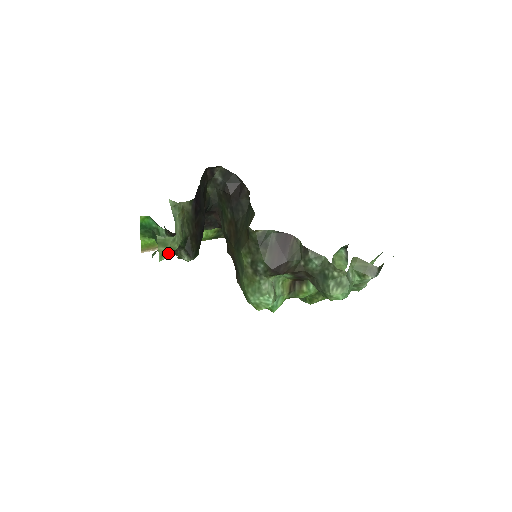
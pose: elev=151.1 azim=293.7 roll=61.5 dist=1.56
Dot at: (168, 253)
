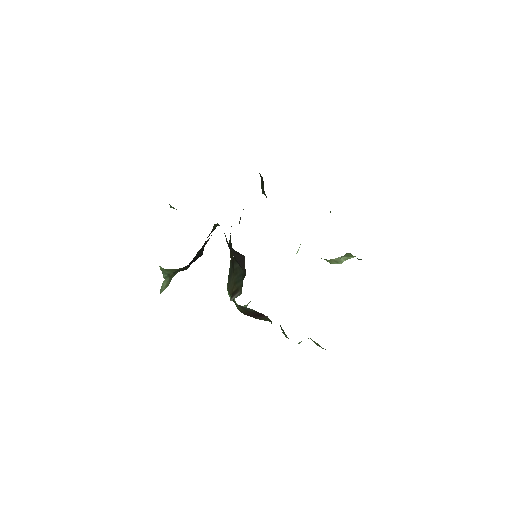
Dot at: occluded
